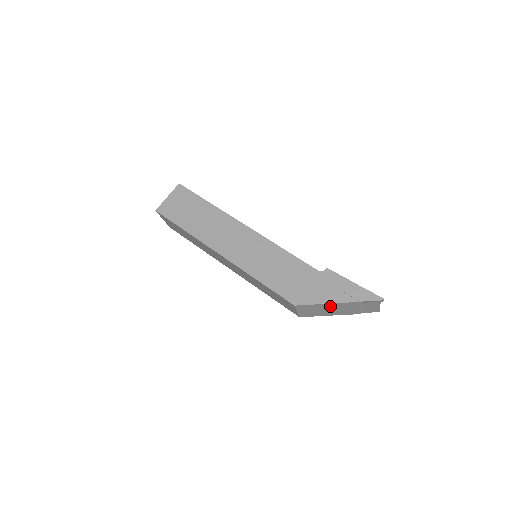
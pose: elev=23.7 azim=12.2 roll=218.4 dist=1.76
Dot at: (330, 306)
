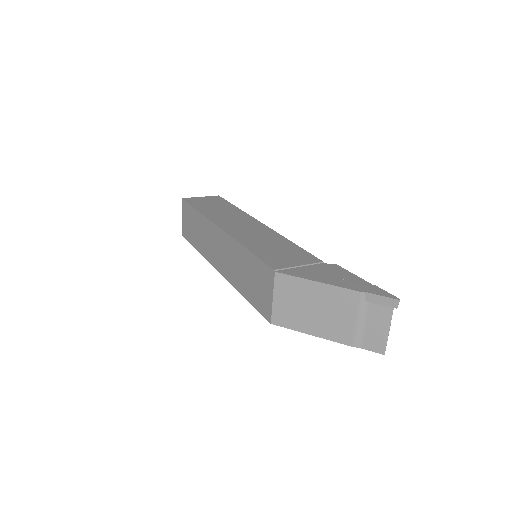
Dot at: (320, 295)
